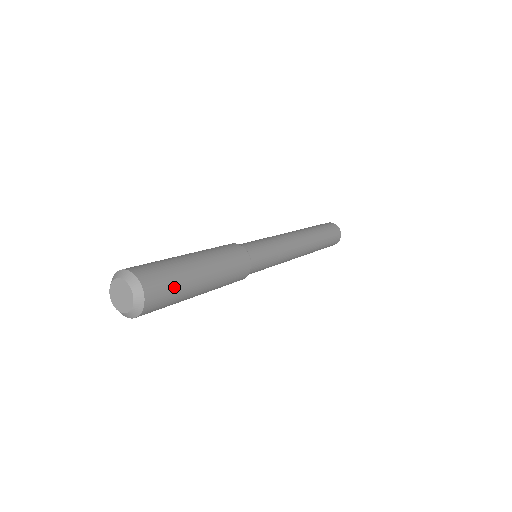
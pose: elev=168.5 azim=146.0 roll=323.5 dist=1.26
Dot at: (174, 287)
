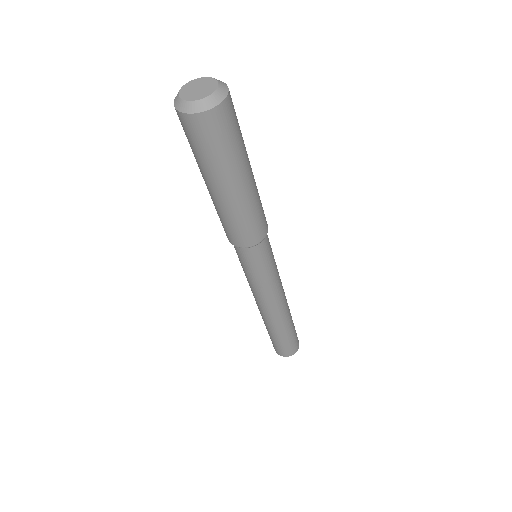
Dot at: (239, 133)
